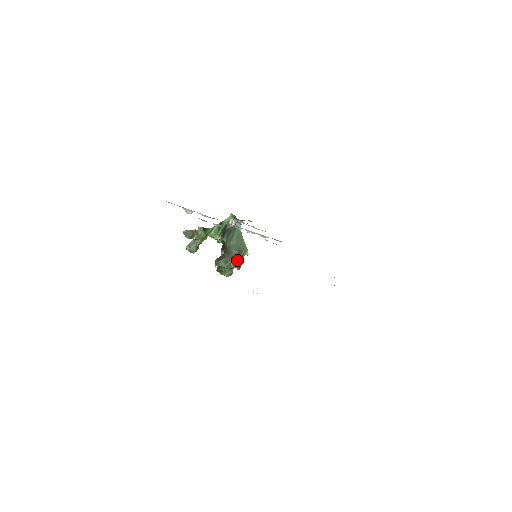
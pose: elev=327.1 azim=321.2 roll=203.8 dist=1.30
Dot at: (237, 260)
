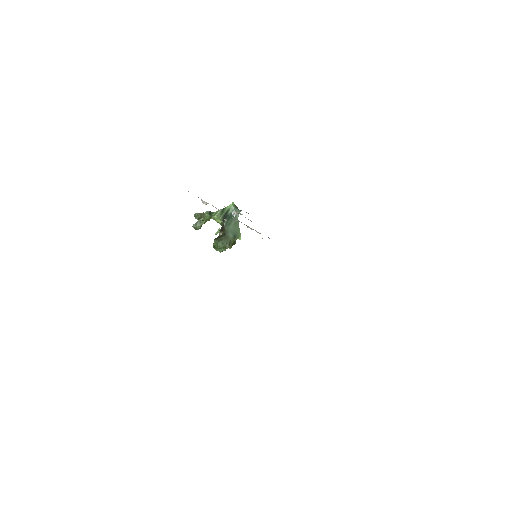
Dot at: (232, 242)
